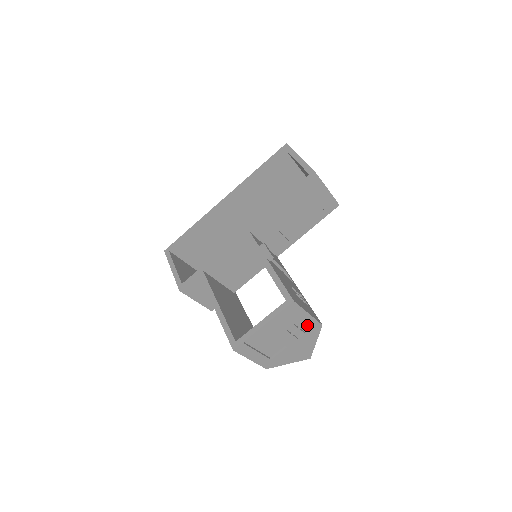
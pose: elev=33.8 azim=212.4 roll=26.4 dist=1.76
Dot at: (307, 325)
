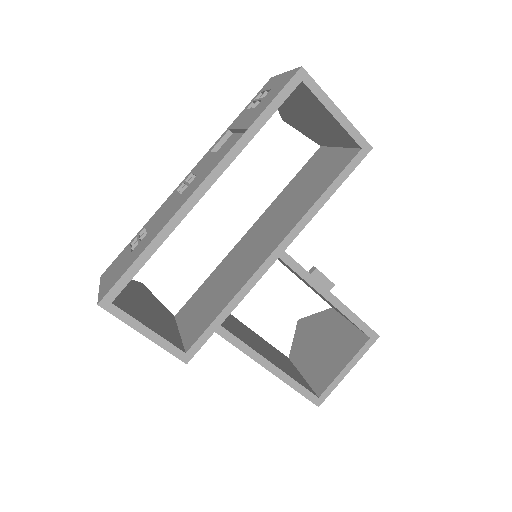
Dot at: occluded
